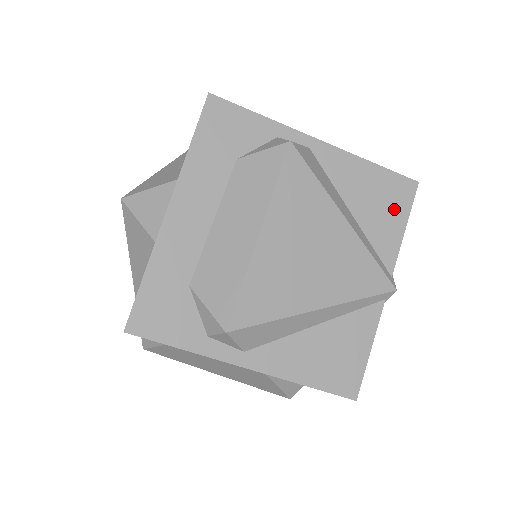
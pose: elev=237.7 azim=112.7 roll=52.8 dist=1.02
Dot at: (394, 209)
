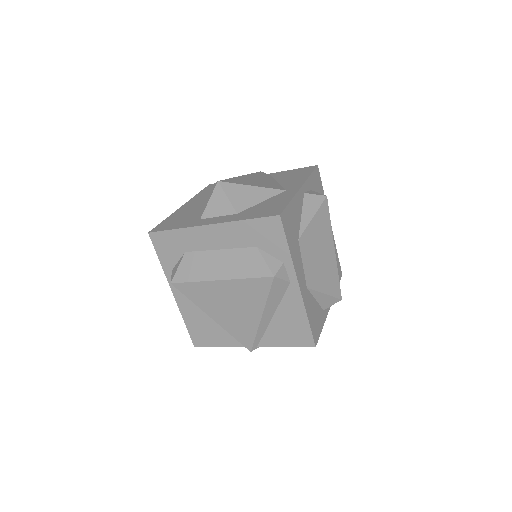
Dot at: (291, 338)
